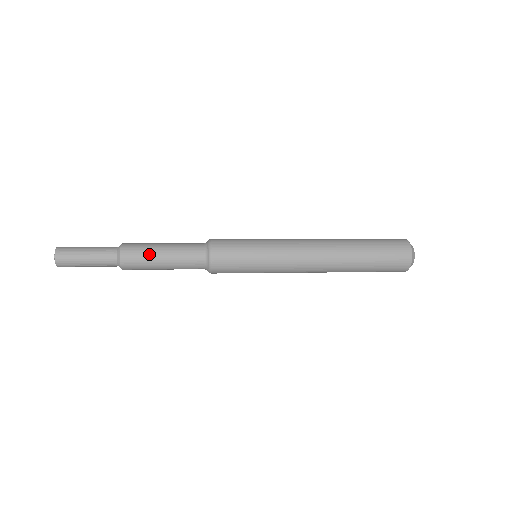
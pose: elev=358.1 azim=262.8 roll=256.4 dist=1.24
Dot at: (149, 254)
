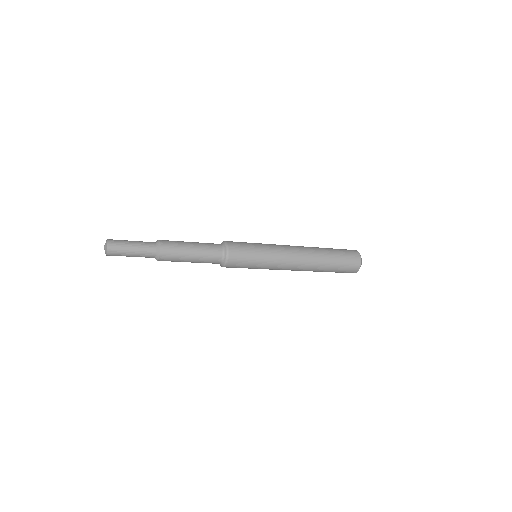
Dot at: (181, 254)
